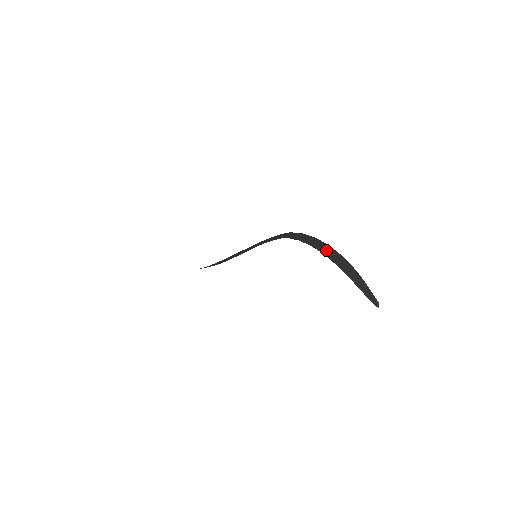
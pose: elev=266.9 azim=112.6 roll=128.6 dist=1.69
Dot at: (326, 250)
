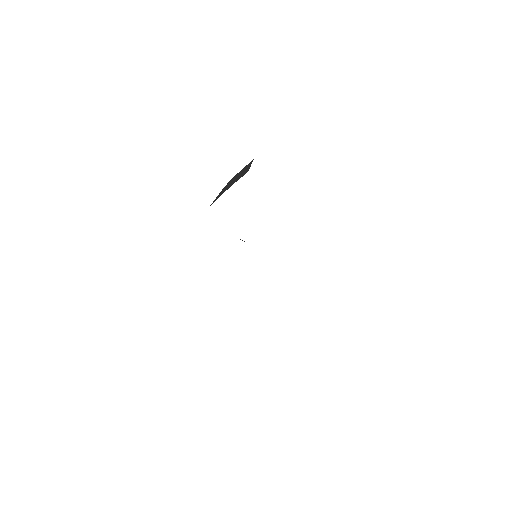
Dot at: occluded
